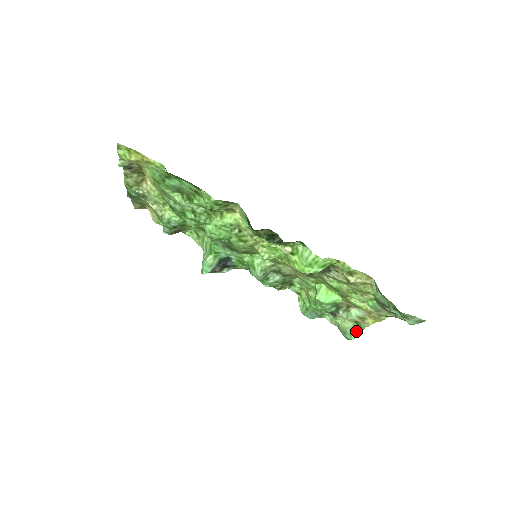
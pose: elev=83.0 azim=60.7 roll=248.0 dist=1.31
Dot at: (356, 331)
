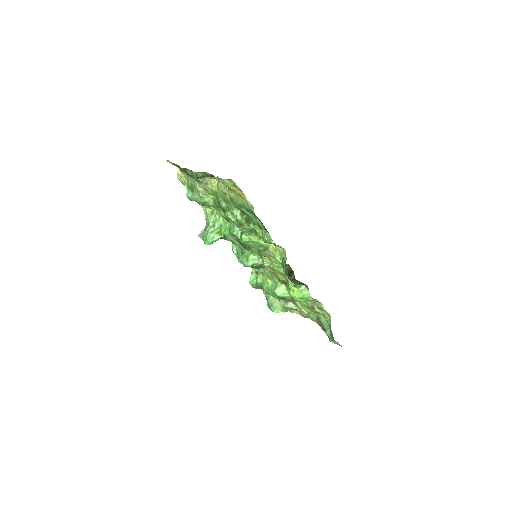
Dot at: (280, 309)
